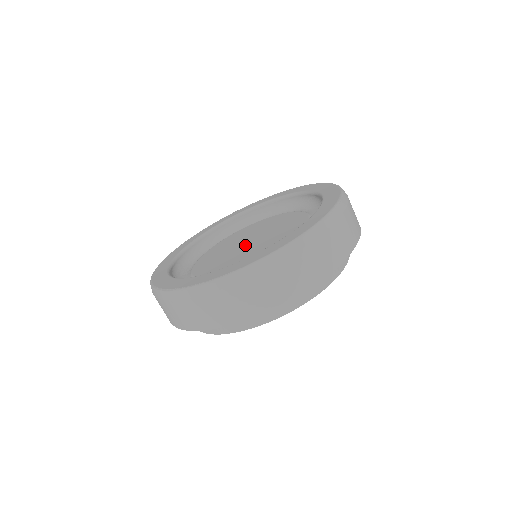
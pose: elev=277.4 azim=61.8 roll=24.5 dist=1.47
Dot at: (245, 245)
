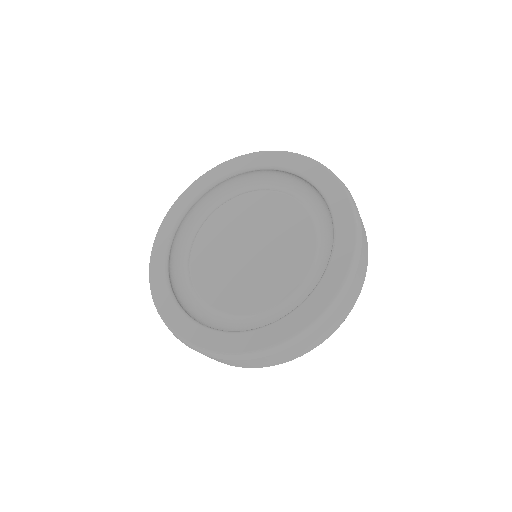
Dot at: (248, 254)
